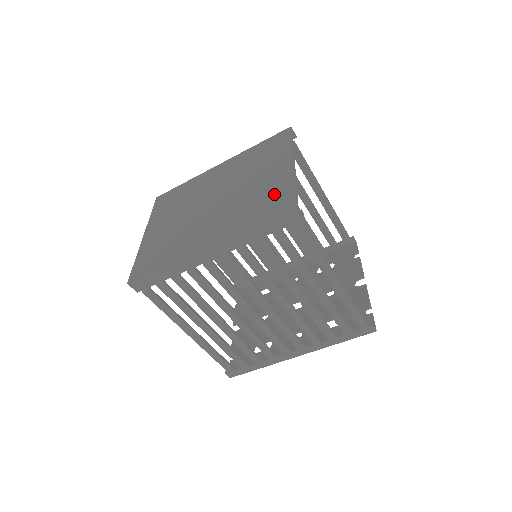
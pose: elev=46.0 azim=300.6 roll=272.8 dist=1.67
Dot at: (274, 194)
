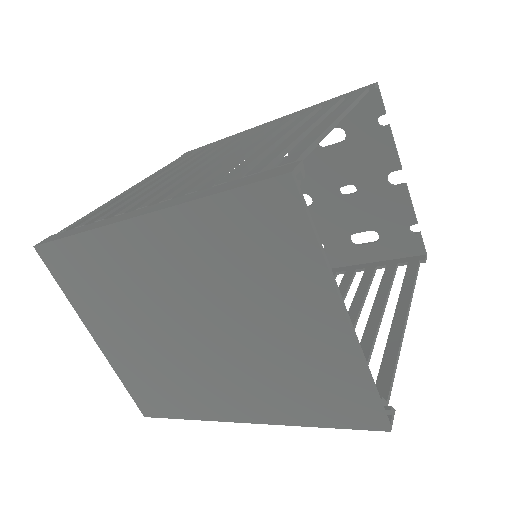
Dot at: (333, 385)
